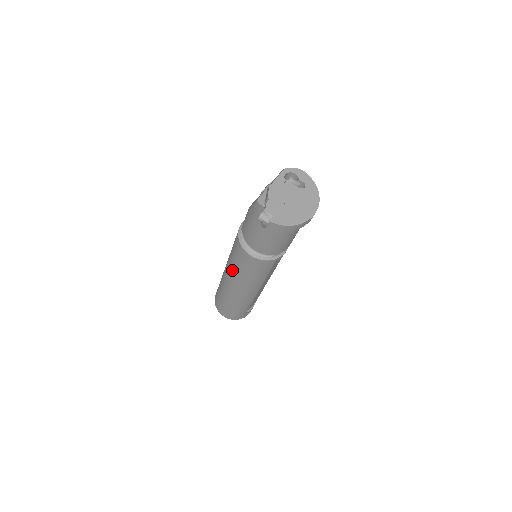
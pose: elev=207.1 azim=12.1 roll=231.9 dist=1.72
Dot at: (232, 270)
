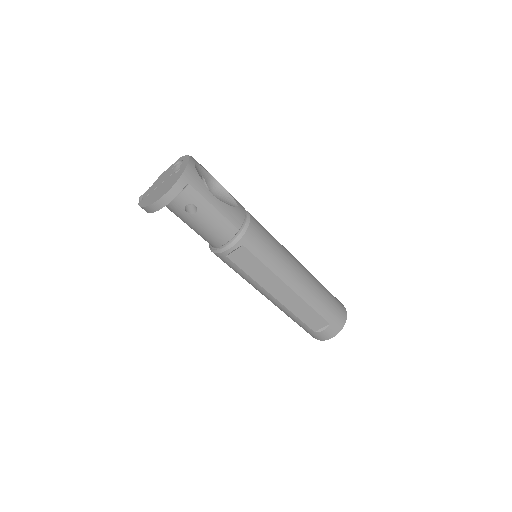
Dot at: occluded
